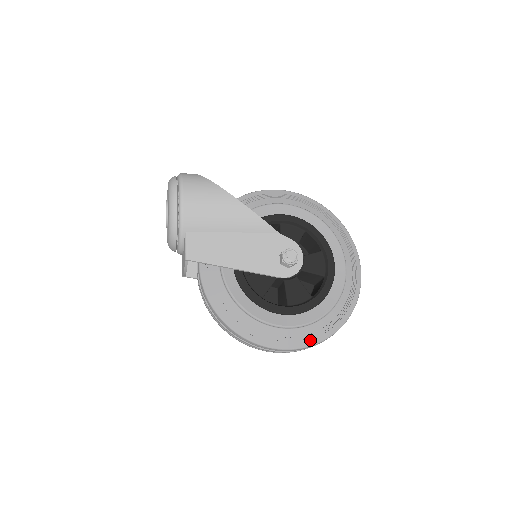
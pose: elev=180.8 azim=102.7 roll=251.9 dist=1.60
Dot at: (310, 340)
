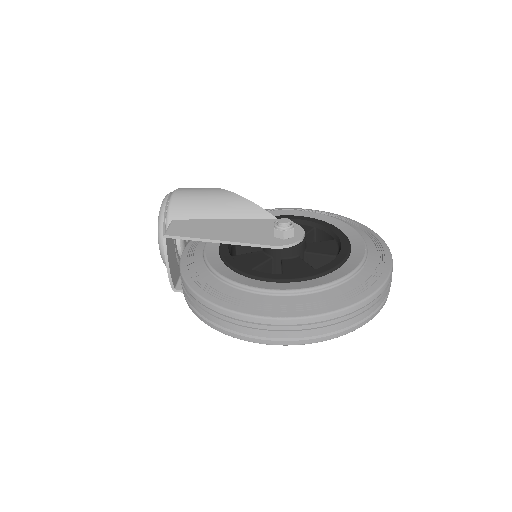
Dot at: (311, 309)
